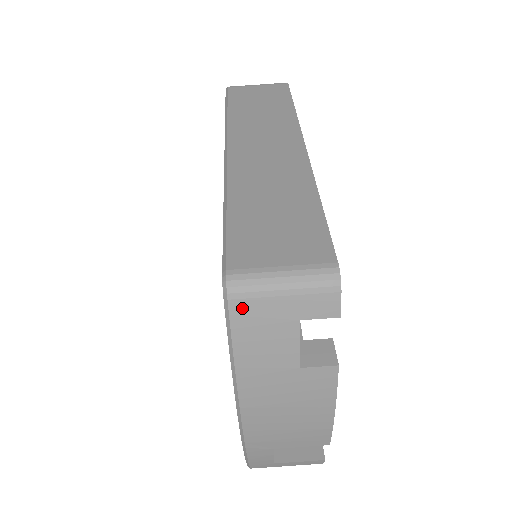
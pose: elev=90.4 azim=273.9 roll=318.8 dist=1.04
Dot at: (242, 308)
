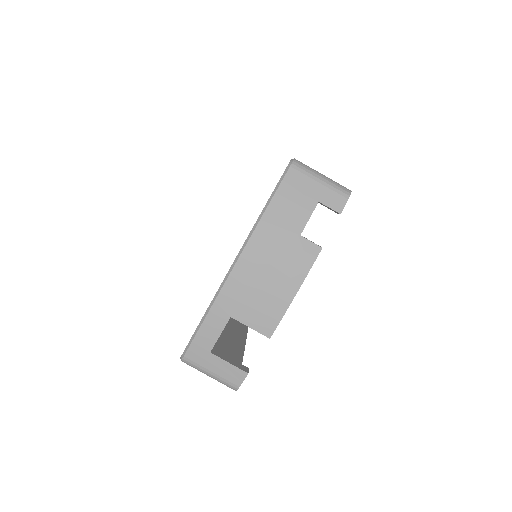
Dot at: (294, 175)
